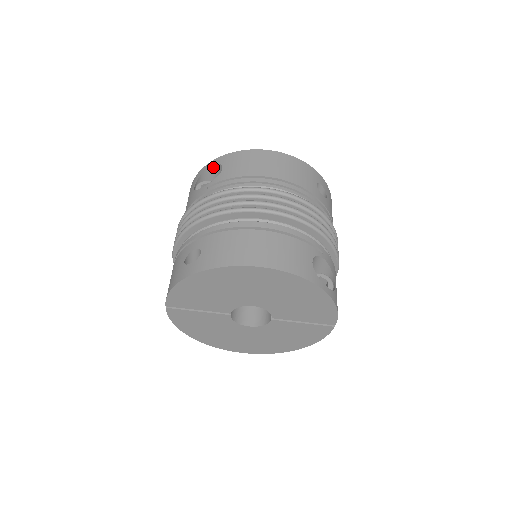
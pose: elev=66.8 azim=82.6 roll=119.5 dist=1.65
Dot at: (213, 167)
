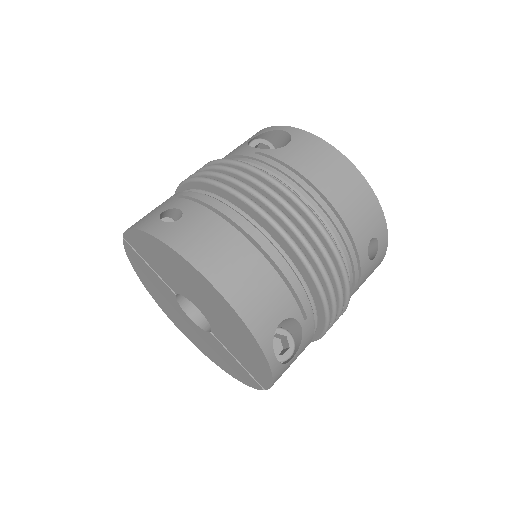
Dot at: (284, 134)
